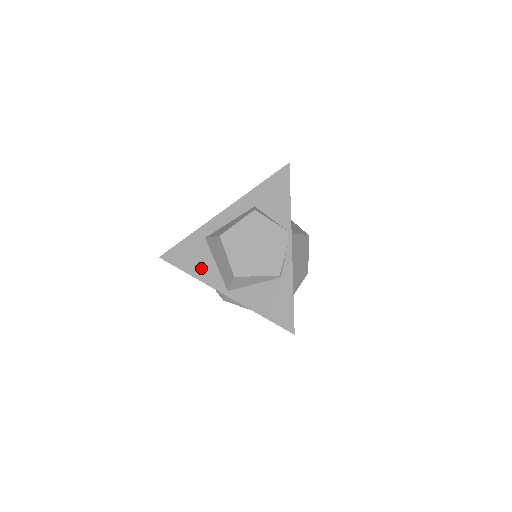
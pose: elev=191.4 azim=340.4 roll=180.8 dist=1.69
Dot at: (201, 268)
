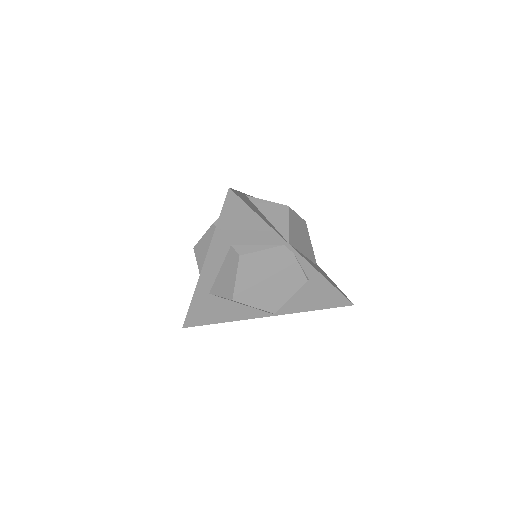
Dot at: (229, 313)
